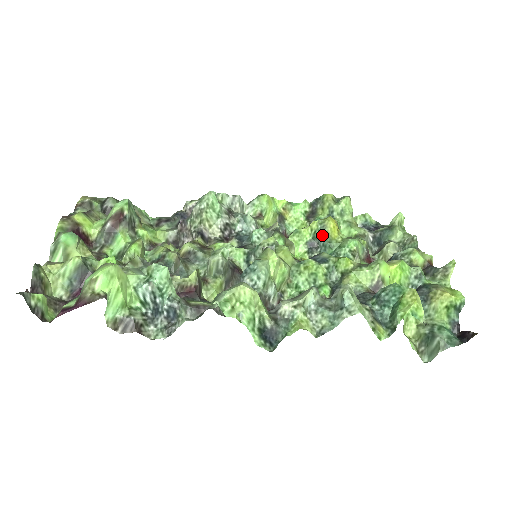
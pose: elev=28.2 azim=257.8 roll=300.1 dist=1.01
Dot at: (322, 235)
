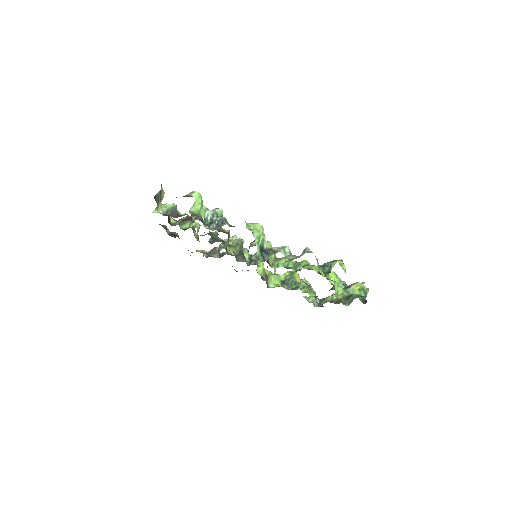
Dot at: (291, 278)
